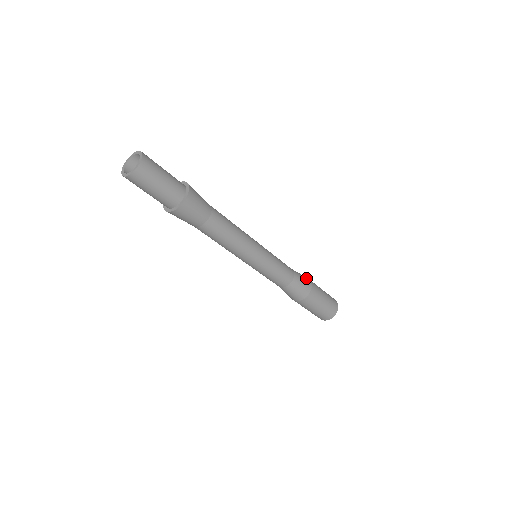
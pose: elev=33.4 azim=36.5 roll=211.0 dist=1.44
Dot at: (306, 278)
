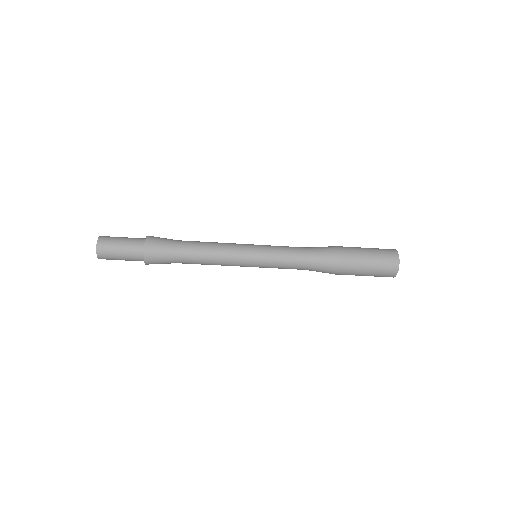
Dot at: (332, 256)
